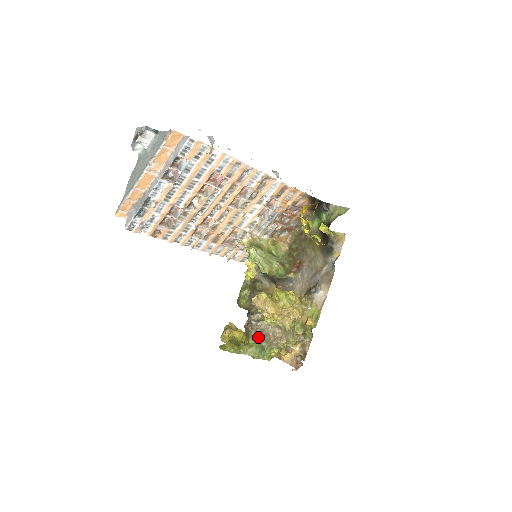
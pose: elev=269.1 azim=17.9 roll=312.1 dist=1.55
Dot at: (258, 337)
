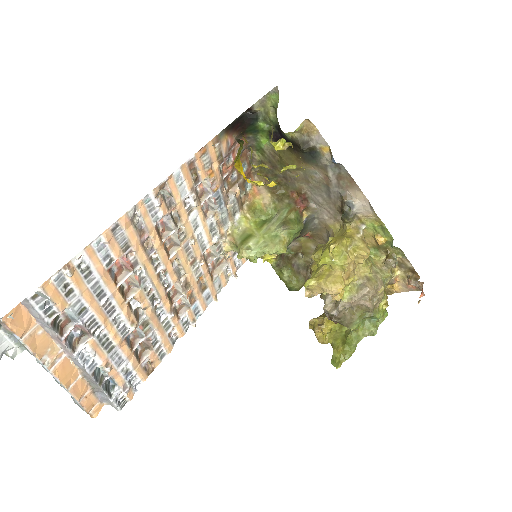
Dot at: (355, 318)
